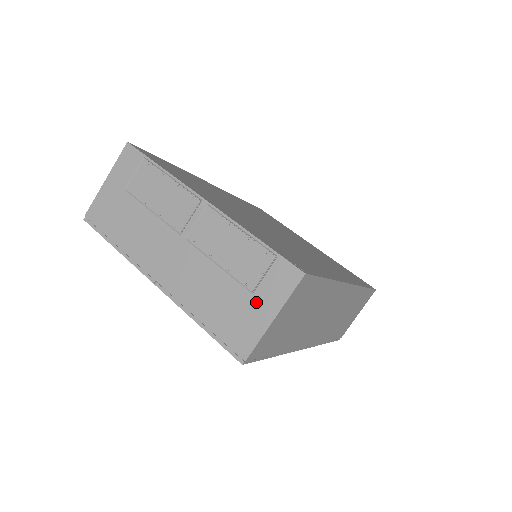
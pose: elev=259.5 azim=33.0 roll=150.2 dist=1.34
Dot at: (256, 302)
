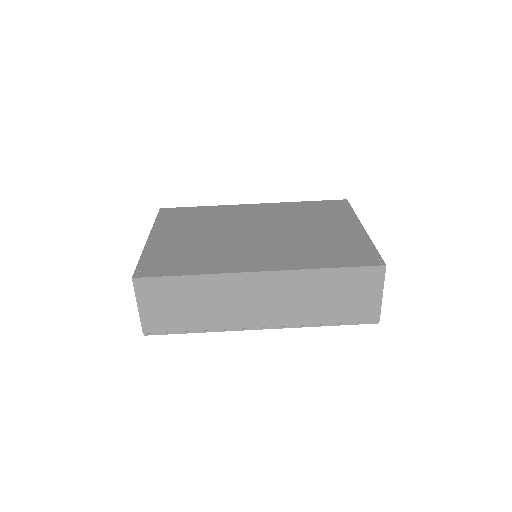
Dot at: occluded
